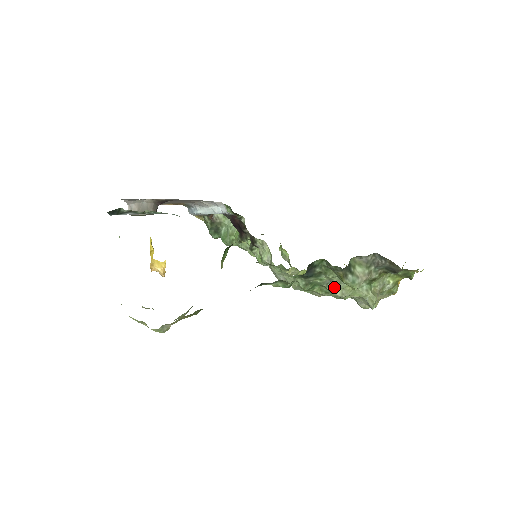
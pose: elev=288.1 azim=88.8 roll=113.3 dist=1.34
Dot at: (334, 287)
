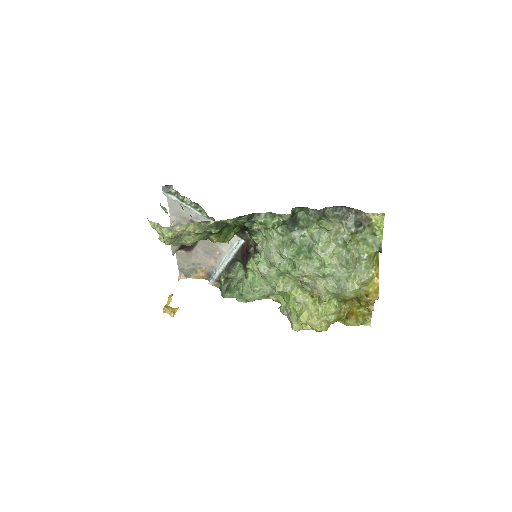
Dot at: (315, 245)
